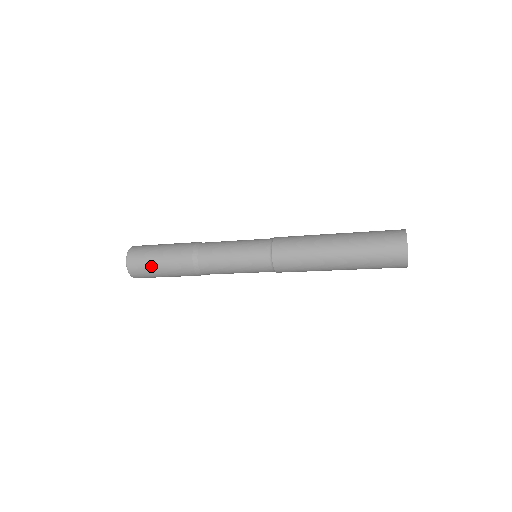
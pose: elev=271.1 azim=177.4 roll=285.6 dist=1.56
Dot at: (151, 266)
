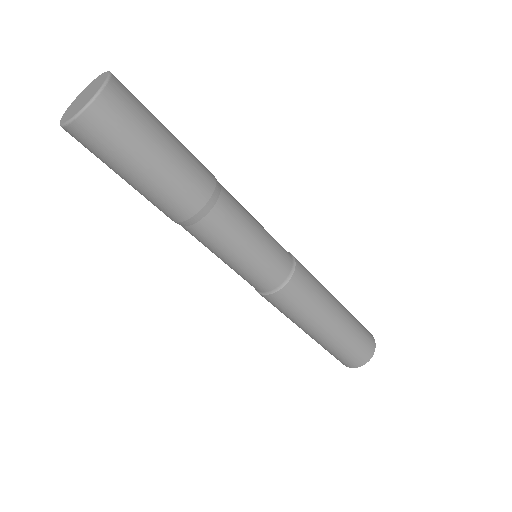
Dot at: (115, 166)
